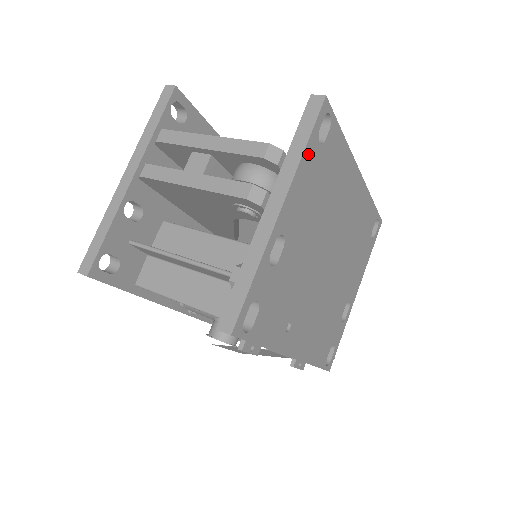
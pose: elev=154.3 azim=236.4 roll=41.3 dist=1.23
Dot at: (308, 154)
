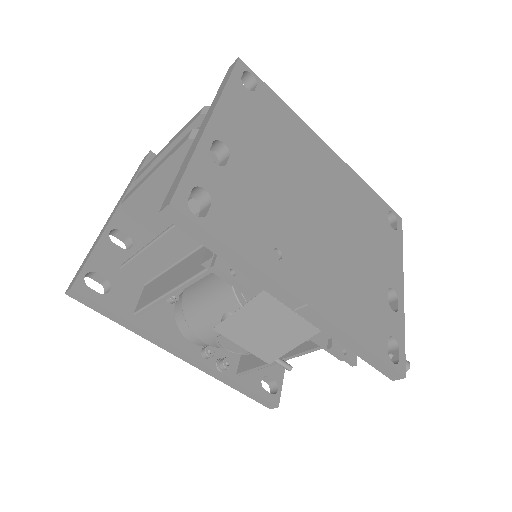
Dot at: (233, 90)
